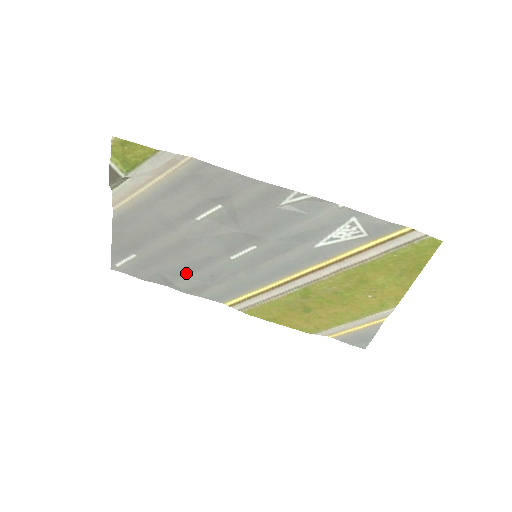
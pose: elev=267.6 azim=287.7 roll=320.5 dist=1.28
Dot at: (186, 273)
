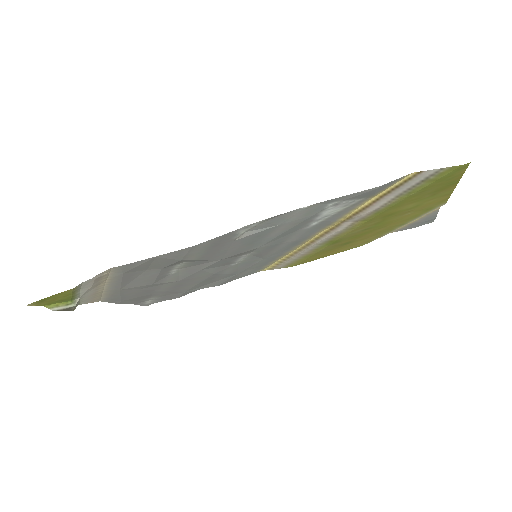
Dot at: (207, 283)
